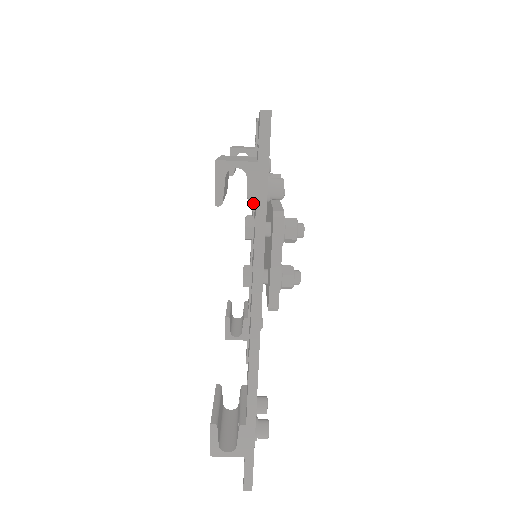
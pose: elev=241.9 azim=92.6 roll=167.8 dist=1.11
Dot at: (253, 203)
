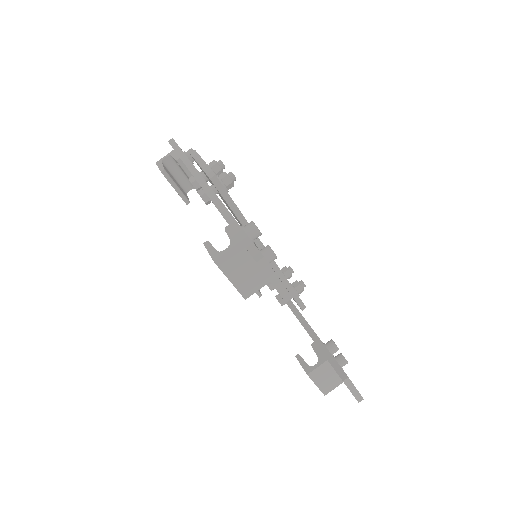
Dot at: (178, 158)
